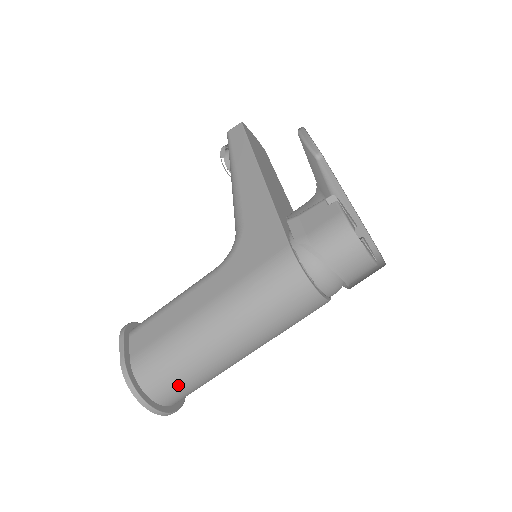
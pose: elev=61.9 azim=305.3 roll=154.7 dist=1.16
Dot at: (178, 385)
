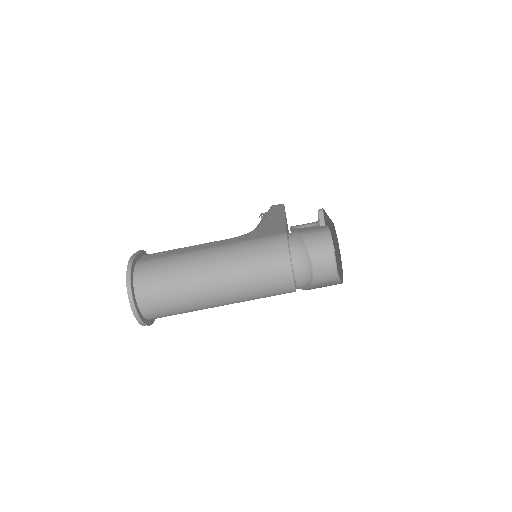
Dot at: (160, 289)
